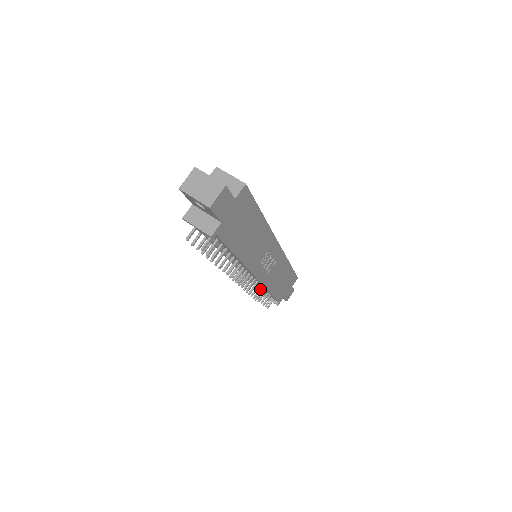
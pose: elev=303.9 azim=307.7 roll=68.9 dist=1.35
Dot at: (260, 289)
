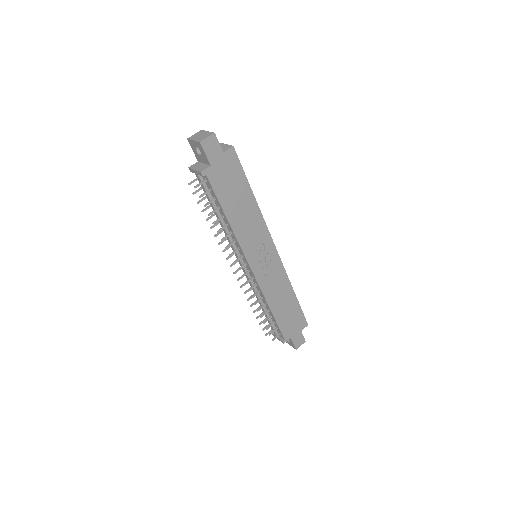
Dot at: (260, 299)
